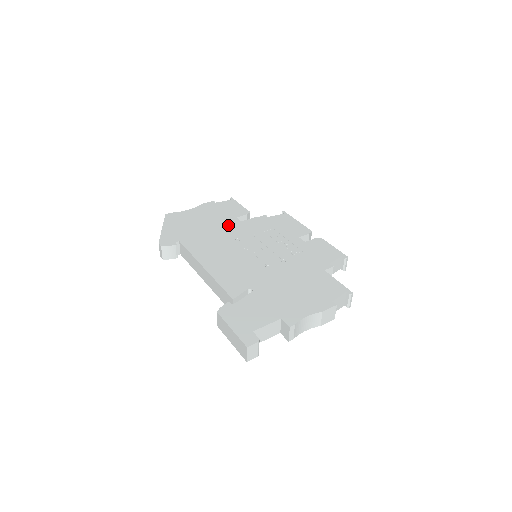
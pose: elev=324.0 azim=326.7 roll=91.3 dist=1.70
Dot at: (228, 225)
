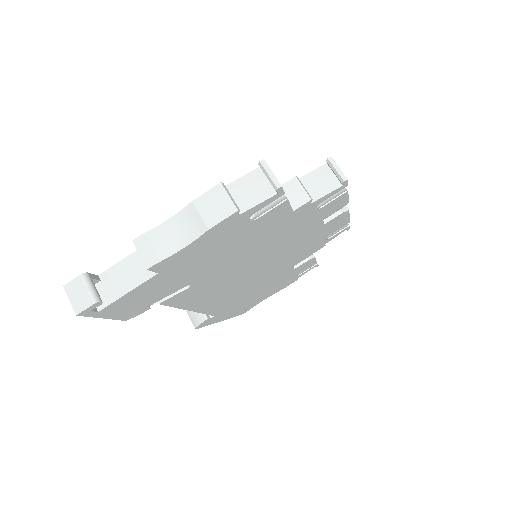
Dot at: occluded
